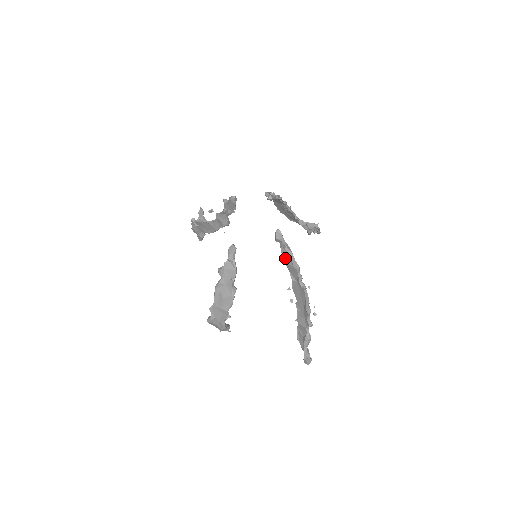
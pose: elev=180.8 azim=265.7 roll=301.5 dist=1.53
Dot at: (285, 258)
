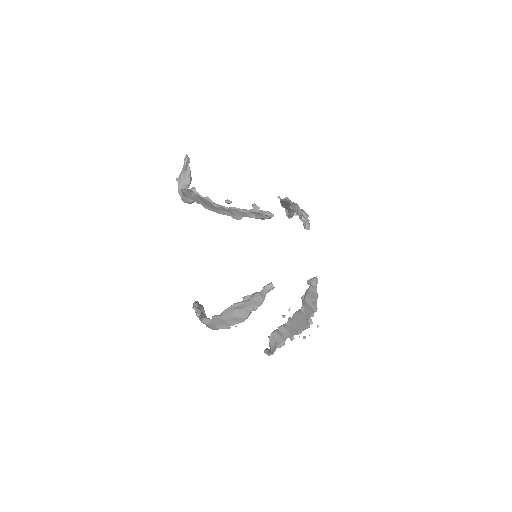
Dot at: (307, 297)
